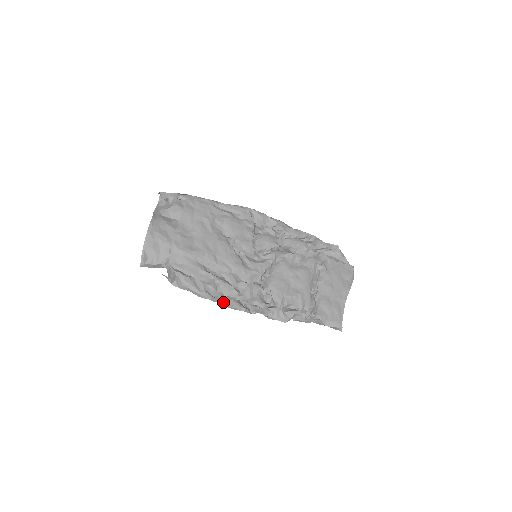
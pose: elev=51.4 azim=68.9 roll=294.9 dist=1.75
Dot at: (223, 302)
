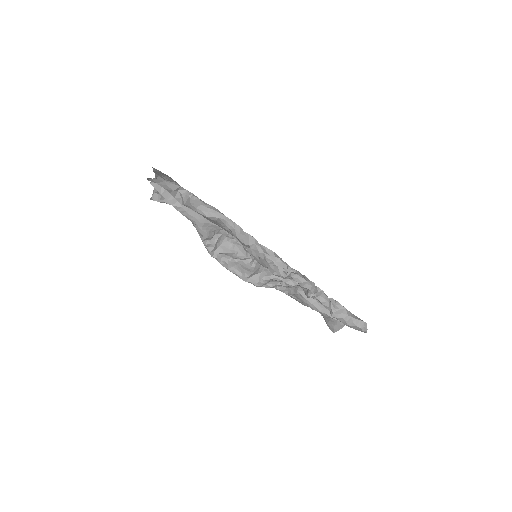
Dot at: (246, 234)
